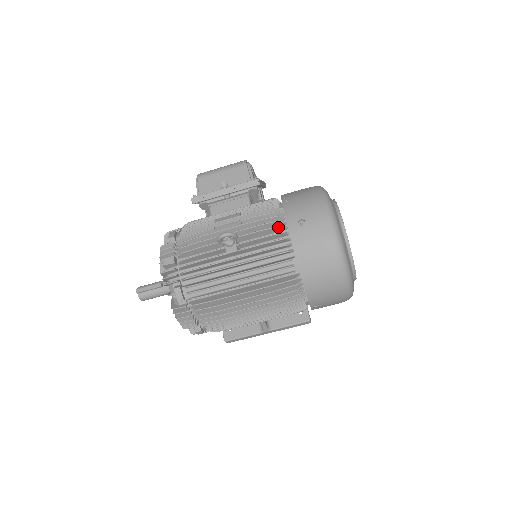
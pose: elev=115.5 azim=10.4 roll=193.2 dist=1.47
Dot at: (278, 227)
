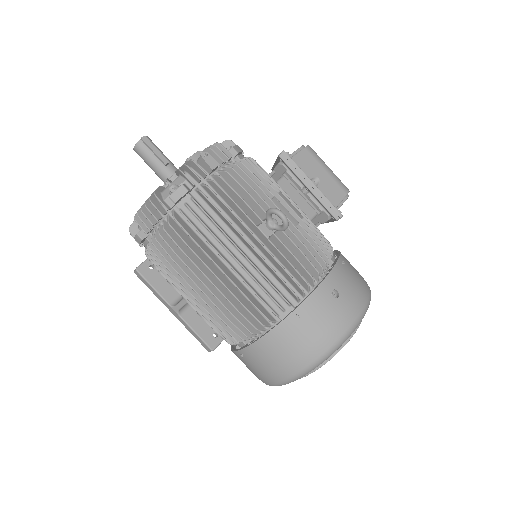
Dot at: (316, 270)
